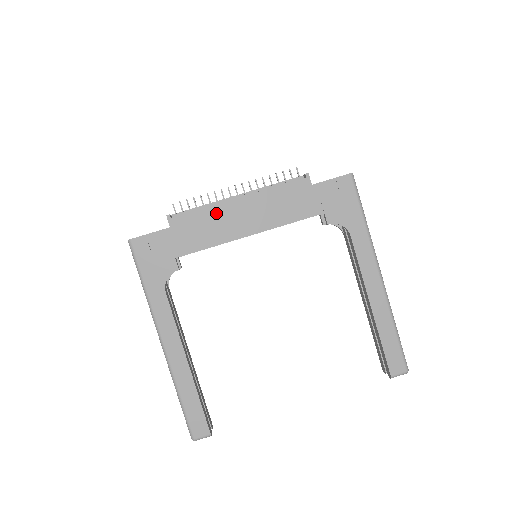
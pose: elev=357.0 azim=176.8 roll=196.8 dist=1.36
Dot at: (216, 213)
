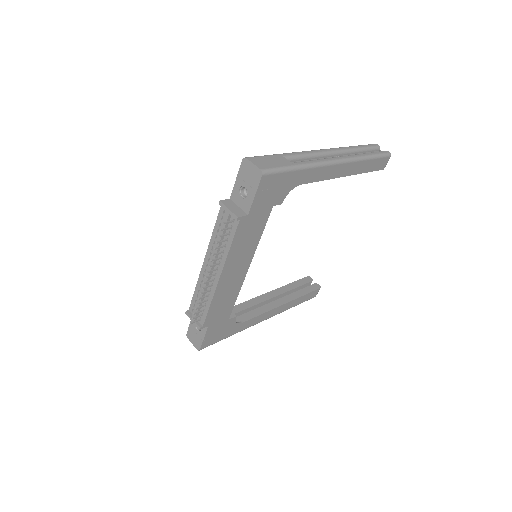
Dot at: (219, 295)
